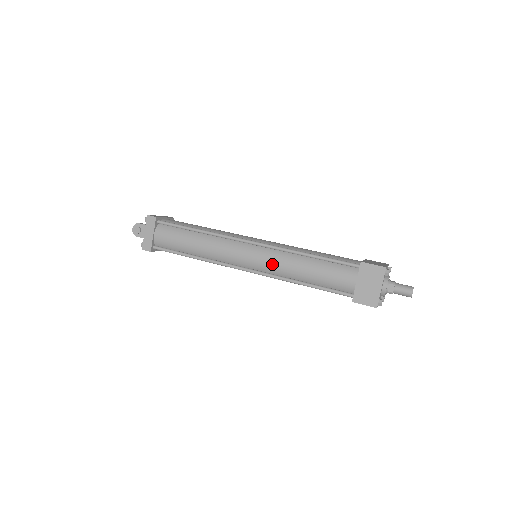
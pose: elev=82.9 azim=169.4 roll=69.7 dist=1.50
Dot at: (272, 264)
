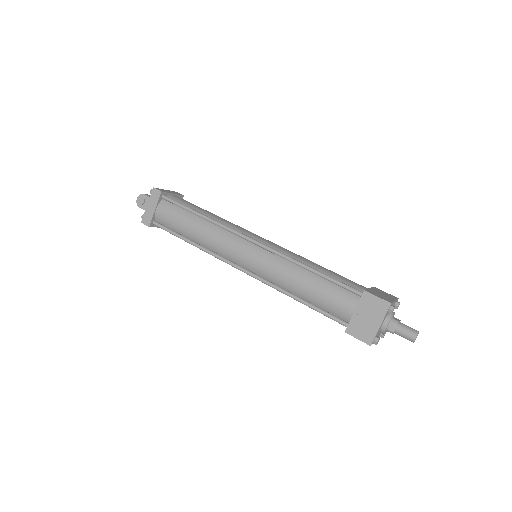
Dot at: (269, 269)
